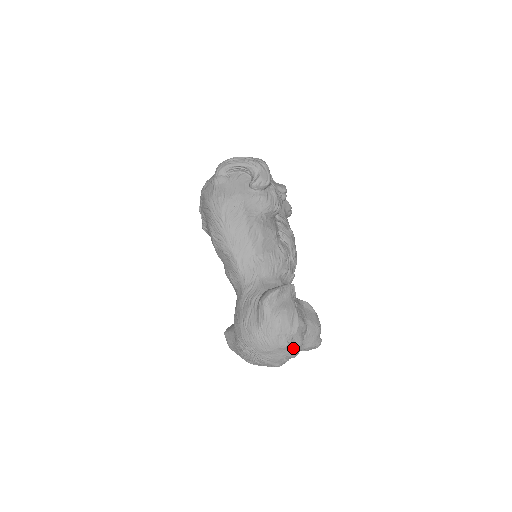
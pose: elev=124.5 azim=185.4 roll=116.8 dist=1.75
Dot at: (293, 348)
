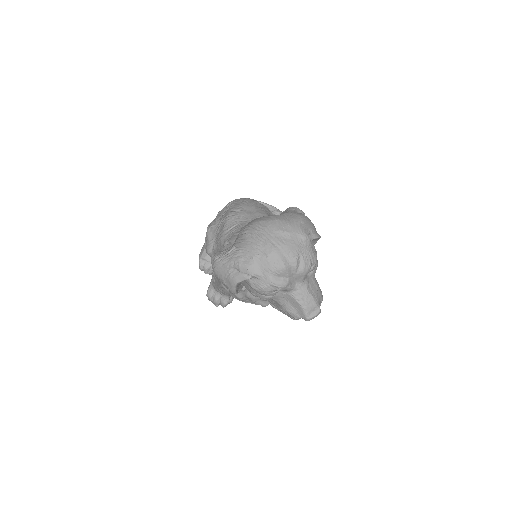
Dot at: (310, 250)
